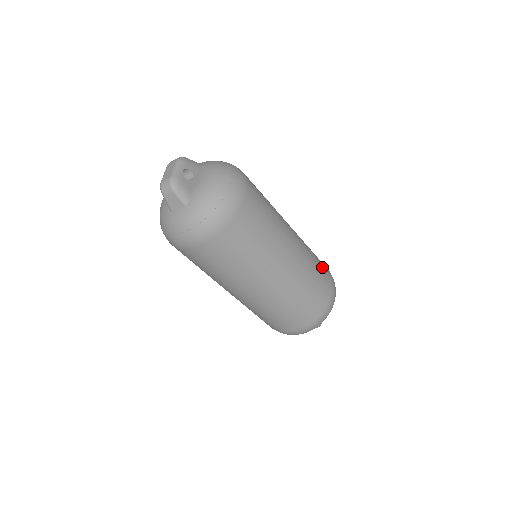
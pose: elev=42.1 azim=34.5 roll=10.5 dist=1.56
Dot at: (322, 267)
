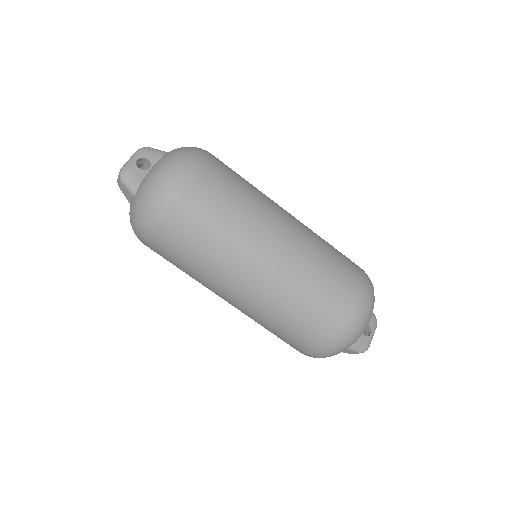
Dot at: (341, 269)
